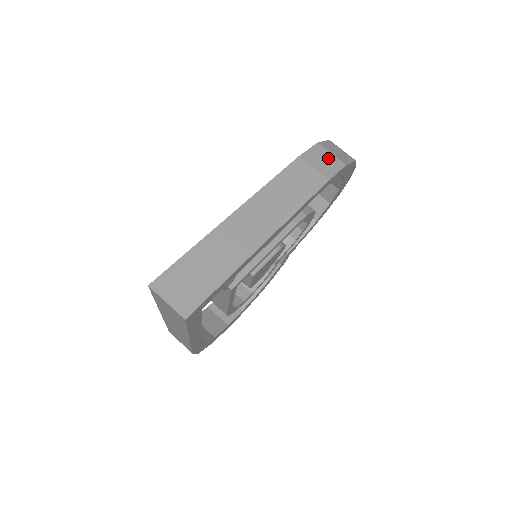
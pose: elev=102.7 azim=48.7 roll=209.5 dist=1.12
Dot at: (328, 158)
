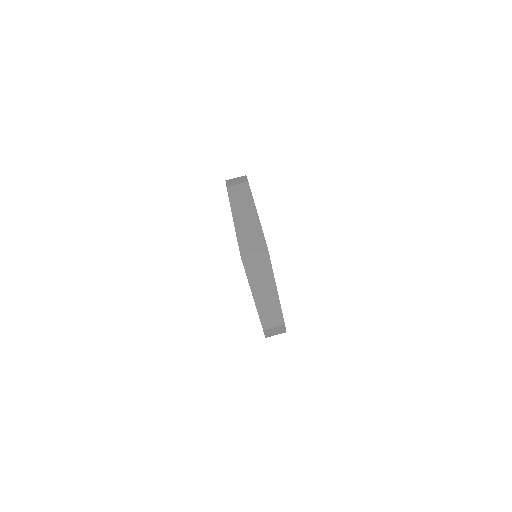
Dot at: (237, 179)
